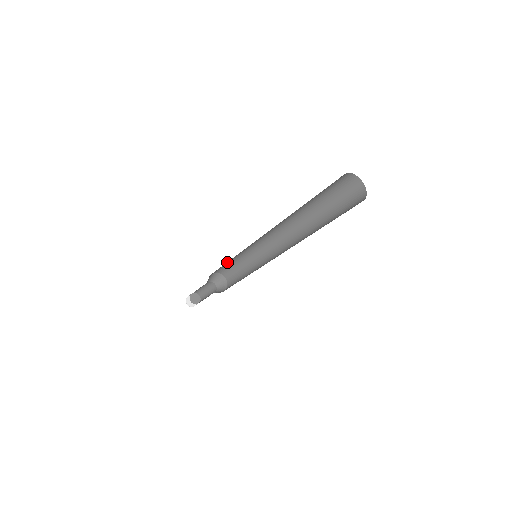
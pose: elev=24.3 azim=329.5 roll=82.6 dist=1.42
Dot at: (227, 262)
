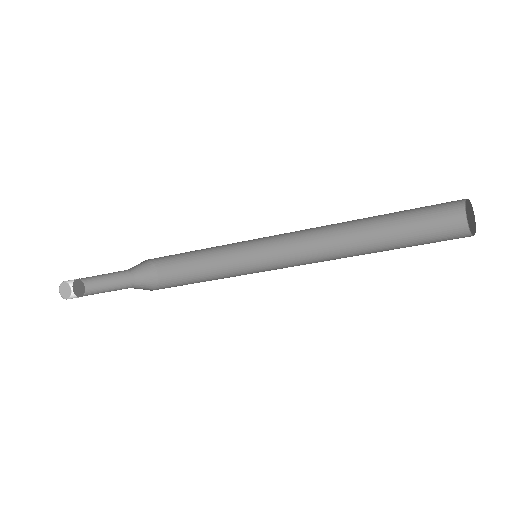
Dot at: (195, 255)
